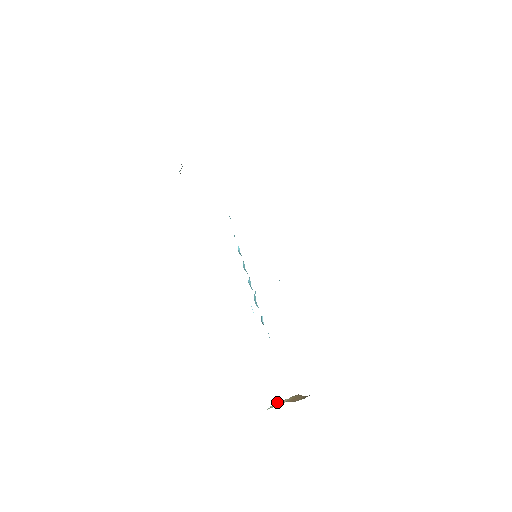
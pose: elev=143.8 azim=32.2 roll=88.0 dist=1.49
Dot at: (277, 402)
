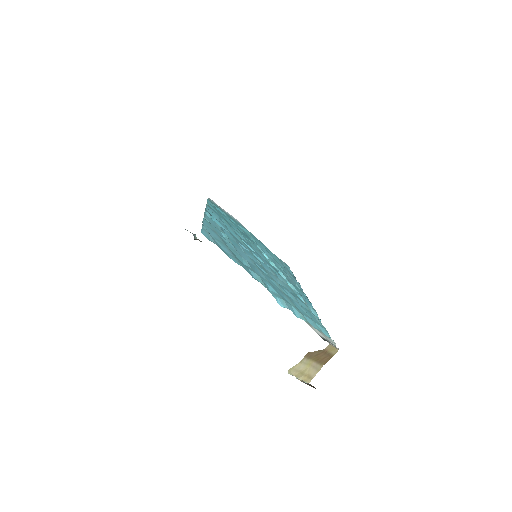
Dot at: (292, 372)
